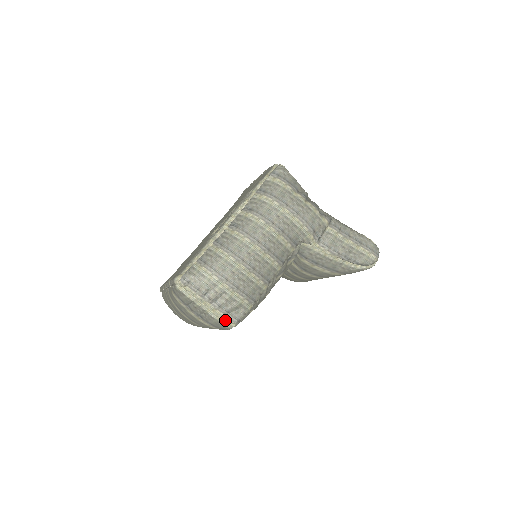
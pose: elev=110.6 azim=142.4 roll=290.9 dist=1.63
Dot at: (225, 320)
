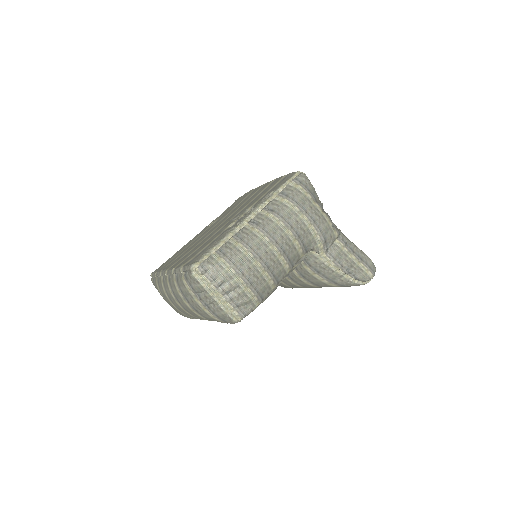
Dot at: (233, 313)
